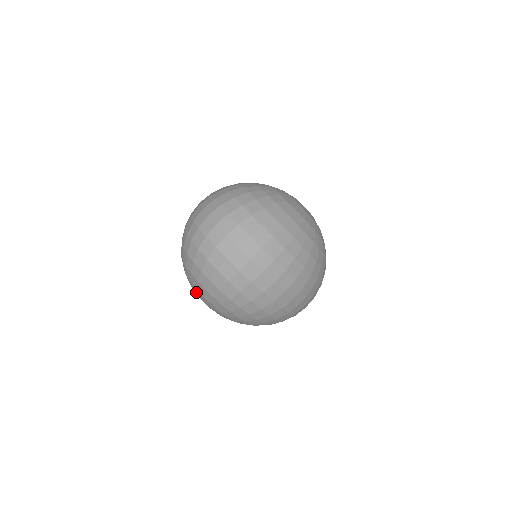
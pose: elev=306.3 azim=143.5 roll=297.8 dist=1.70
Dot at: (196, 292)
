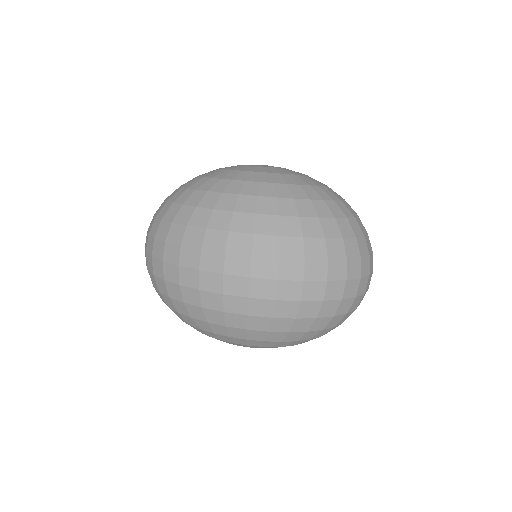
Dot at: occluded
